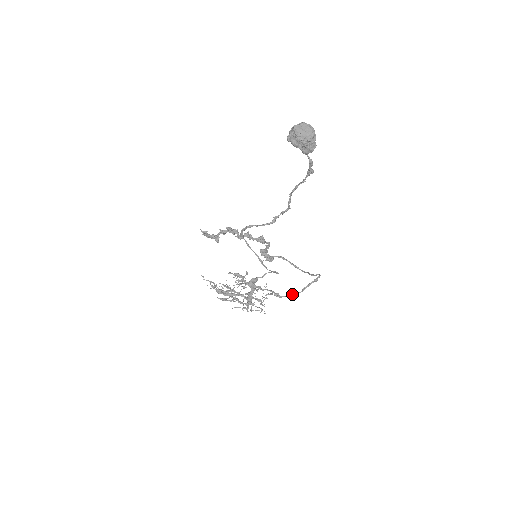
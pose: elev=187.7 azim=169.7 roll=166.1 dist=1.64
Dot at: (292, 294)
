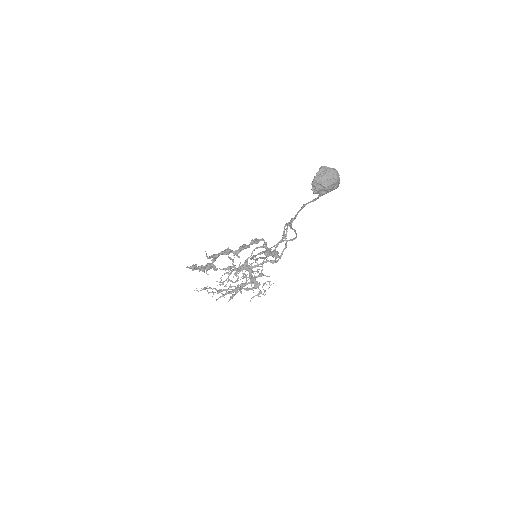
Dot at: (283, 251)
